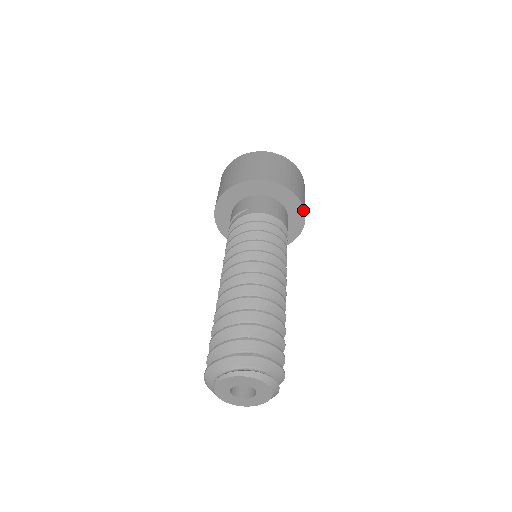
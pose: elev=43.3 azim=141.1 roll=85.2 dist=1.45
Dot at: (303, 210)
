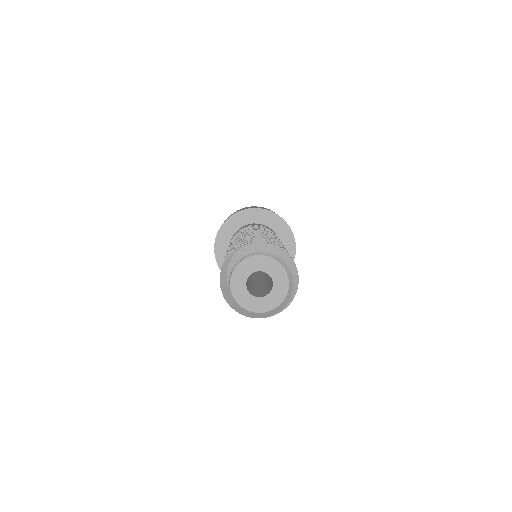
Dot at: occluded
